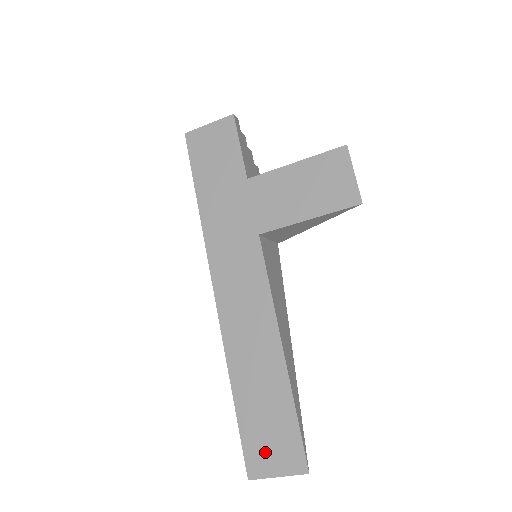
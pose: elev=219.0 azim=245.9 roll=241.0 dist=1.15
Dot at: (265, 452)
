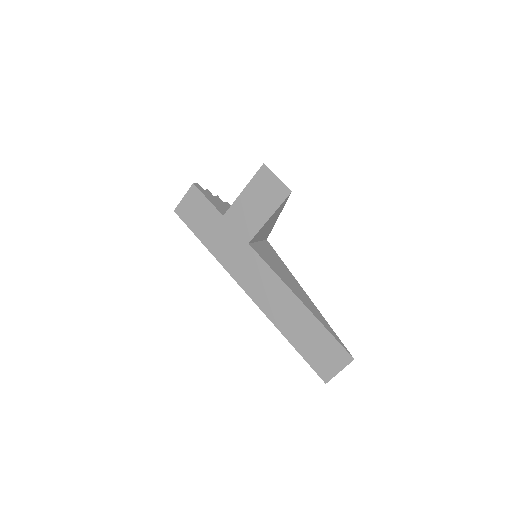
Dot at: (325, 363)
